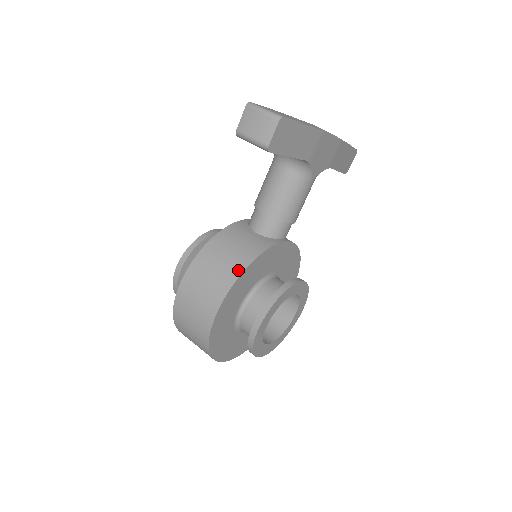
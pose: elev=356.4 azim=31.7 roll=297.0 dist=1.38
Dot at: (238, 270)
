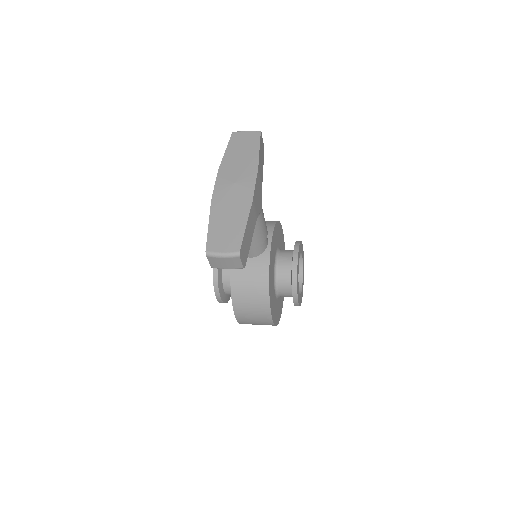
Dot at: (265, 296)
